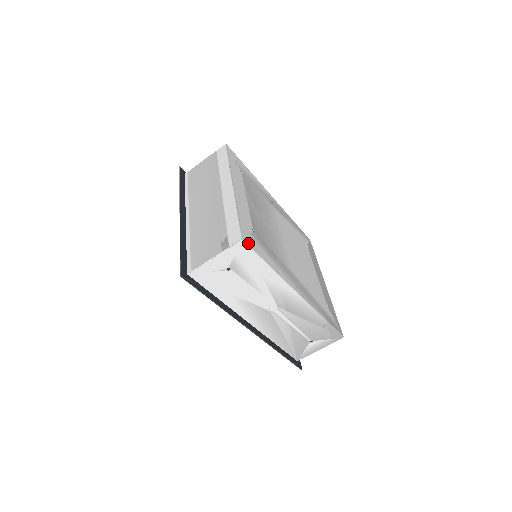
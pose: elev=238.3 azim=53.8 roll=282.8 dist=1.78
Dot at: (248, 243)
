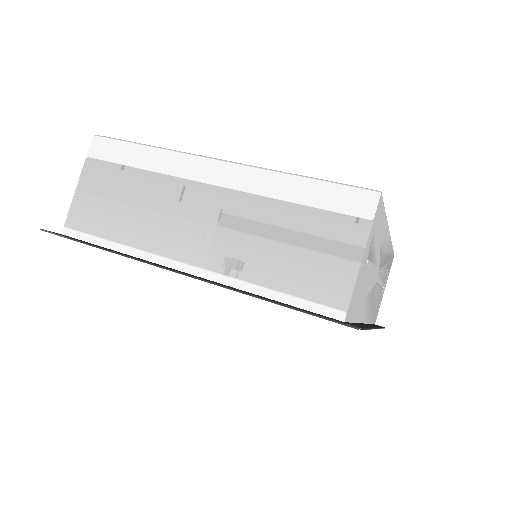
Dot at: occluded
